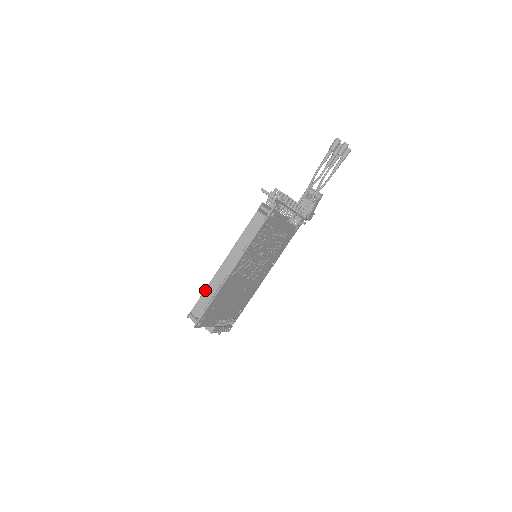
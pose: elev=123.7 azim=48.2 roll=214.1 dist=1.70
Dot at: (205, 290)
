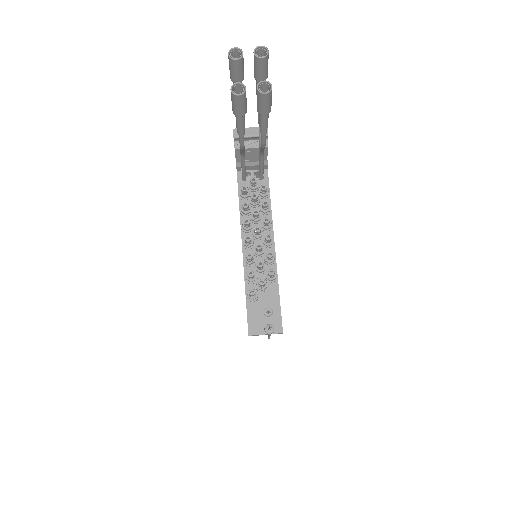
Dot at: occluded
